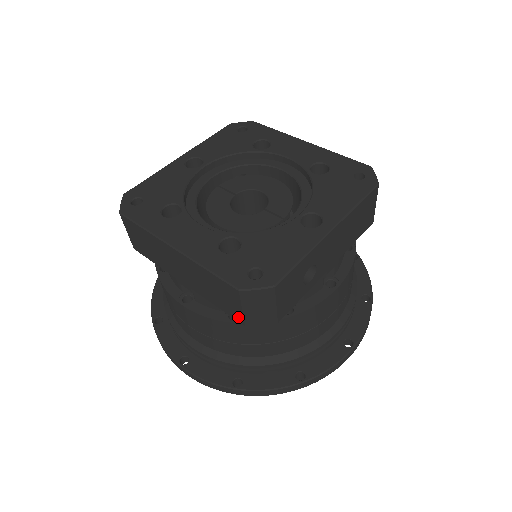
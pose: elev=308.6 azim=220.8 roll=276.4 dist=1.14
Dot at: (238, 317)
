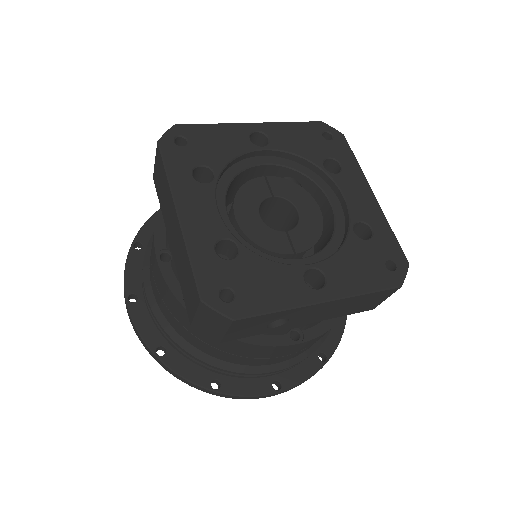
Dot at: (190, 314)
